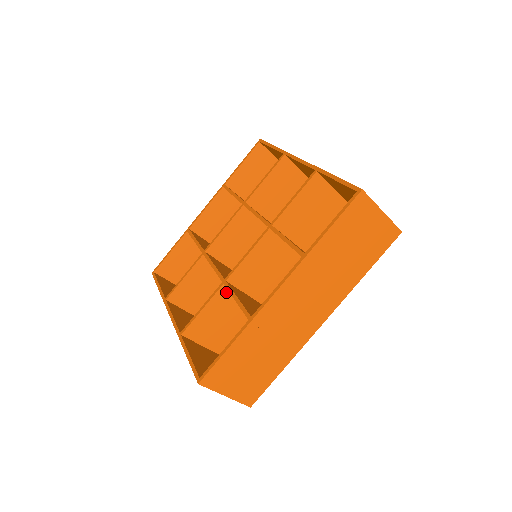
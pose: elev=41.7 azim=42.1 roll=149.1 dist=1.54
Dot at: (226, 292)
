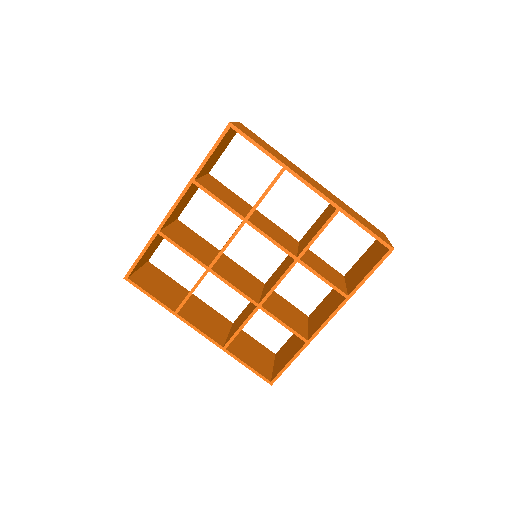
Dot at: occluded
